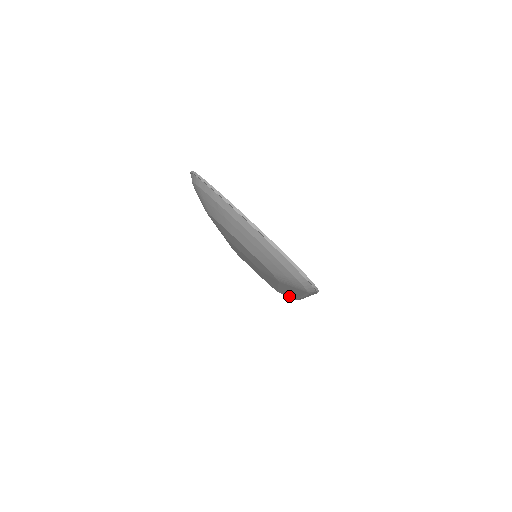
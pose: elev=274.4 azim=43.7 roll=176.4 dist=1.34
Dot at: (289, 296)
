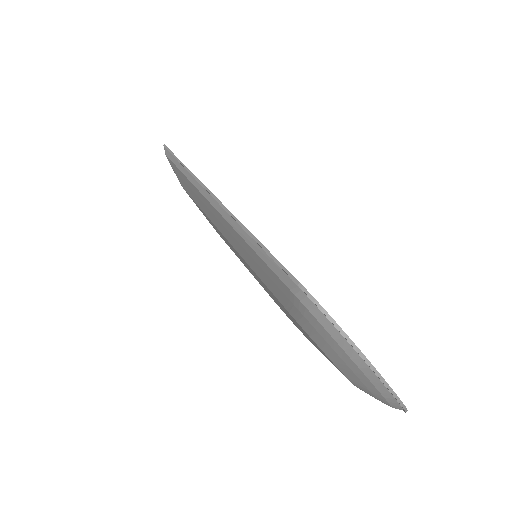
Dot at: occluded
